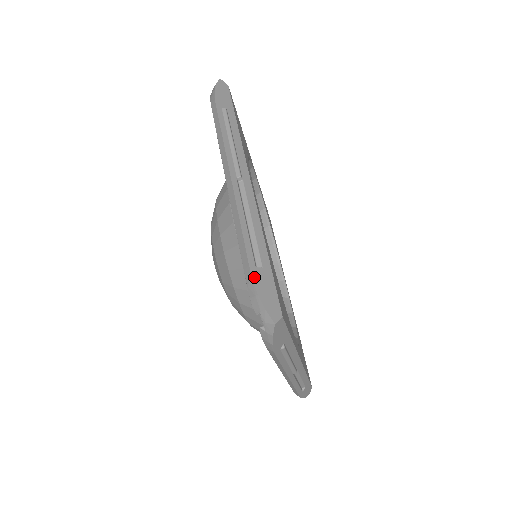
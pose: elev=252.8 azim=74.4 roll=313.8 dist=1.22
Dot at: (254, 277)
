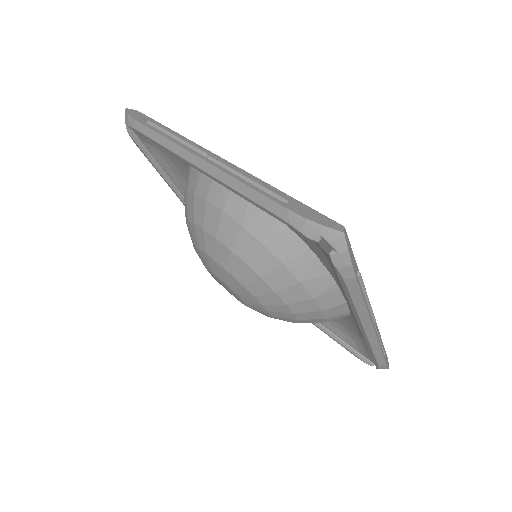
Dot at: (290, 209)
